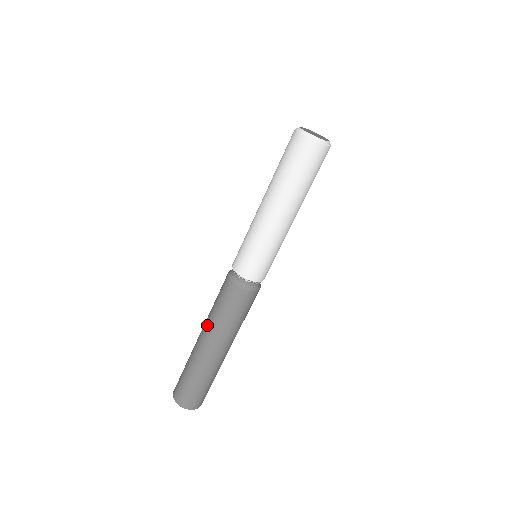
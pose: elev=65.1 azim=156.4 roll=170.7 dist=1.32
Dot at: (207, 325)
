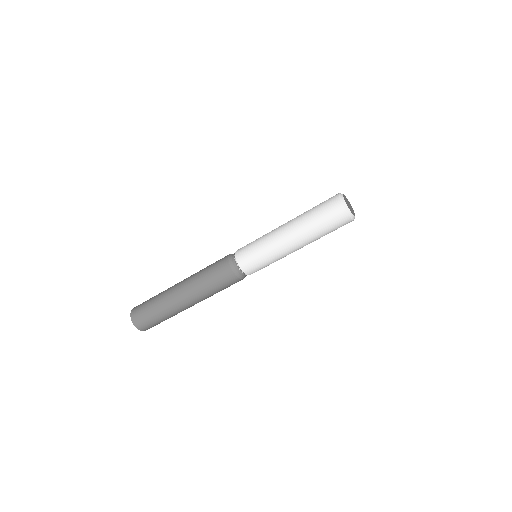
Dot at: (197, 295)
